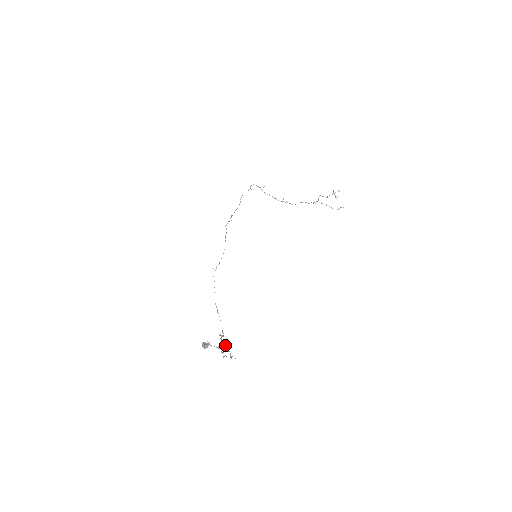
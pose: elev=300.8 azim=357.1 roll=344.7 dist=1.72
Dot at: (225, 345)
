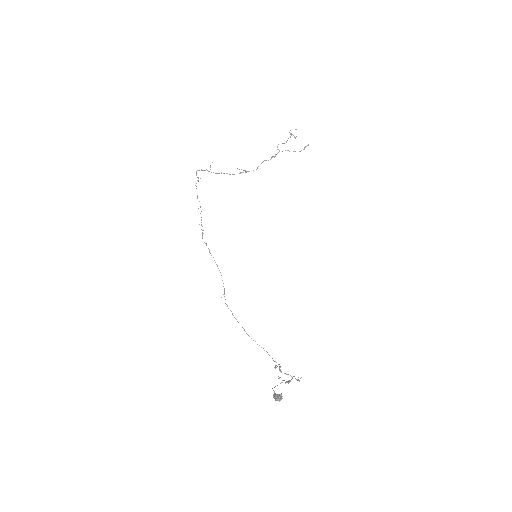
Dot at: occluded
